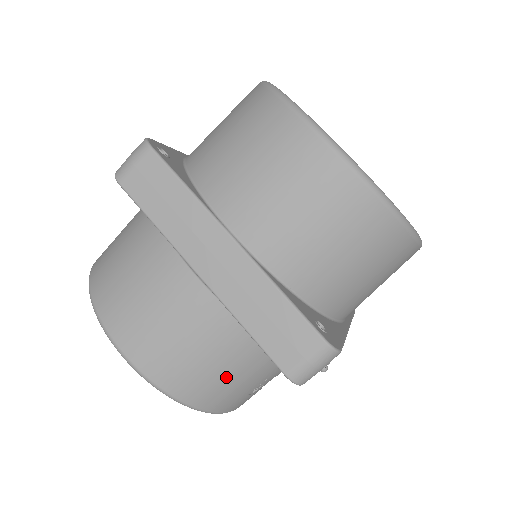
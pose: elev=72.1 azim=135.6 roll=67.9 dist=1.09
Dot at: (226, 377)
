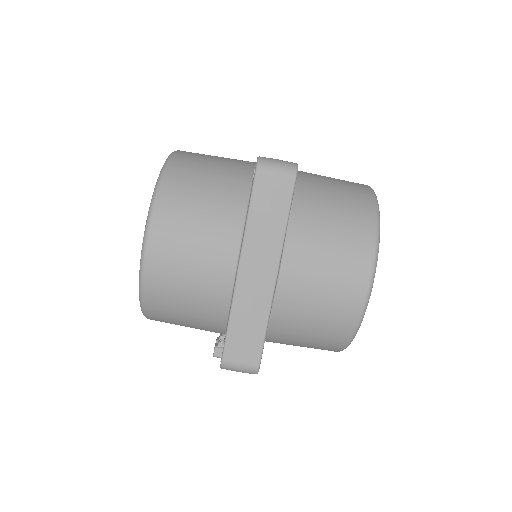
Dot at: (181, 316)
